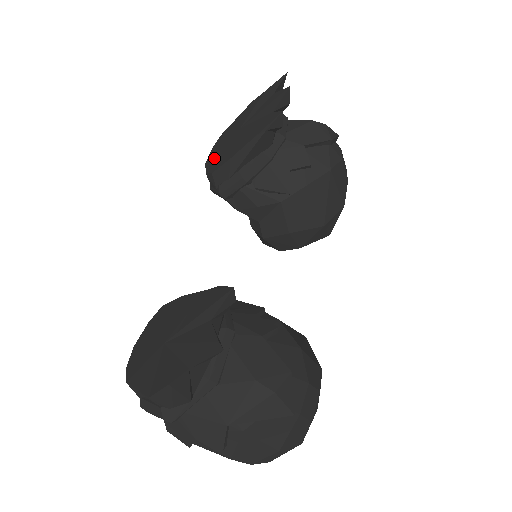
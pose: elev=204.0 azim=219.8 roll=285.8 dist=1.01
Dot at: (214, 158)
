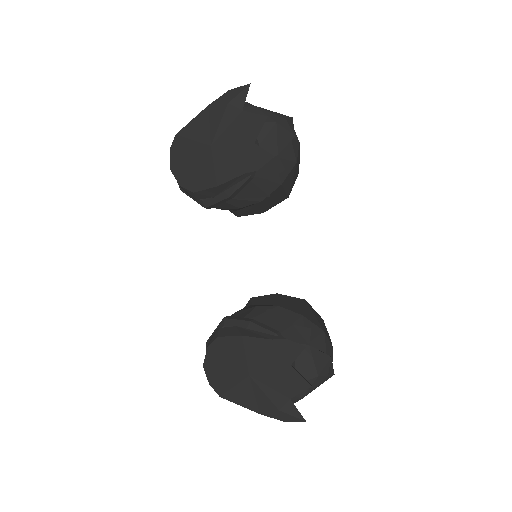
Dot at: (184, 170)
